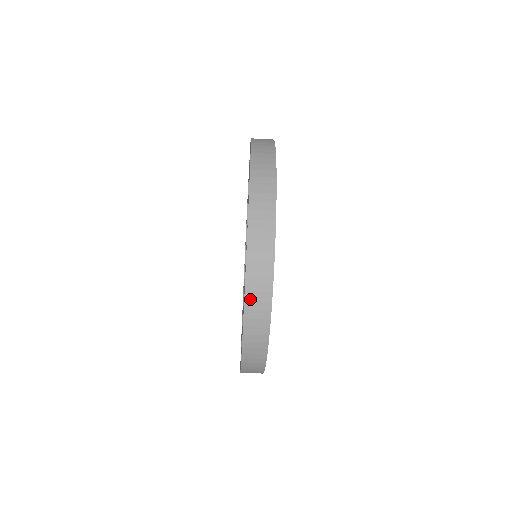
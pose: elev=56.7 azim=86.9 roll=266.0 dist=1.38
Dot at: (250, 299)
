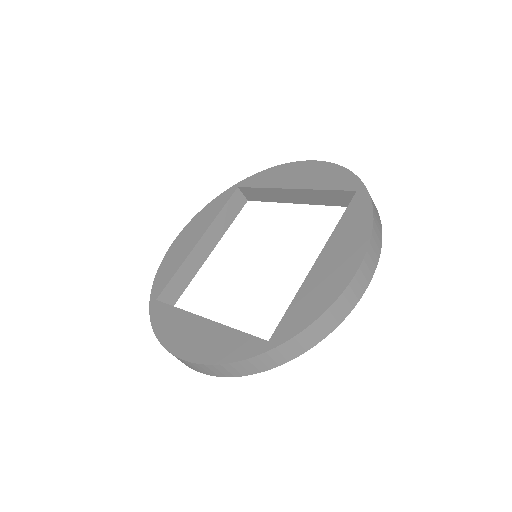
Dot at: (201, 366)
